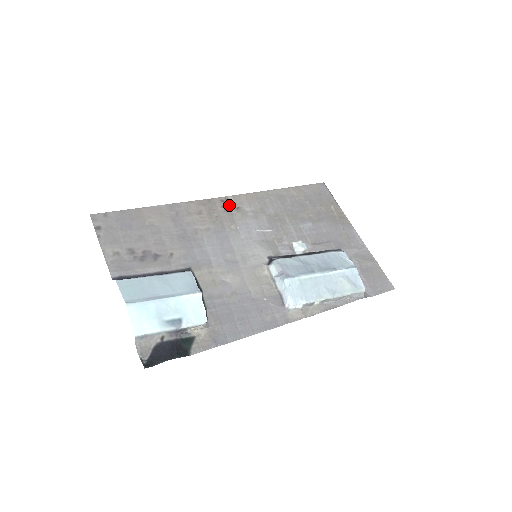
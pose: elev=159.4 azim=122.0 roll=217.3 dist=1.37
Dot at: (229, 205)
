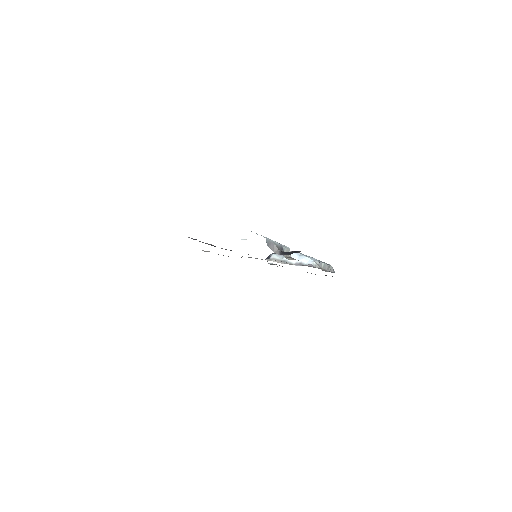
Dot at: occluded
